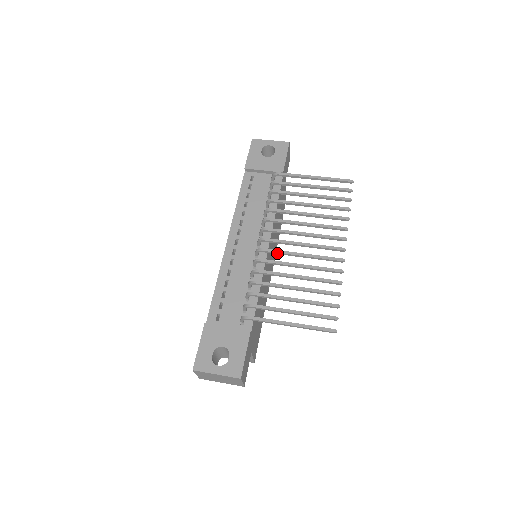
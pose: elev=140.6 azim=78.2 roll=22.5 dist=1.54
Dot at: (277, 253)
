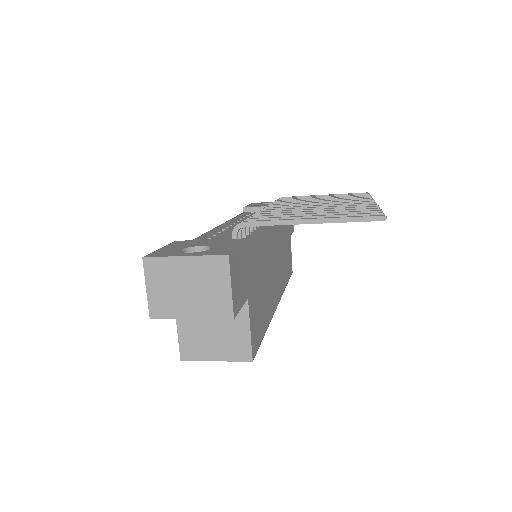
Dot at: occluded
